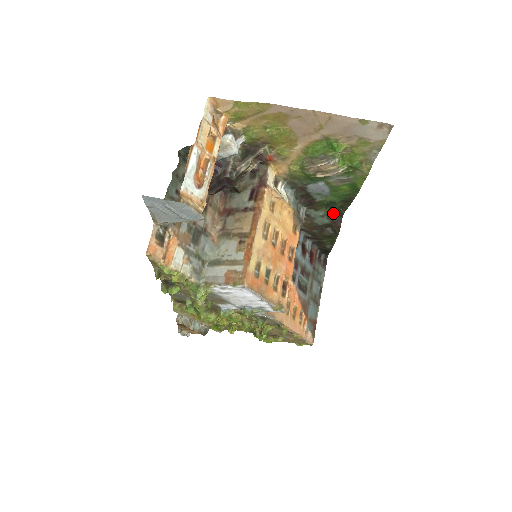
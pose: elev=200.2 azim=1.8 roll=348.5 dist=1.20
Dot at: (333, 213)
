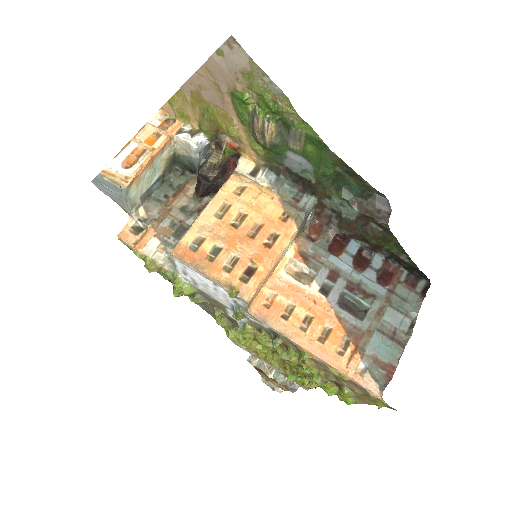
Dot at: (361, 199)
